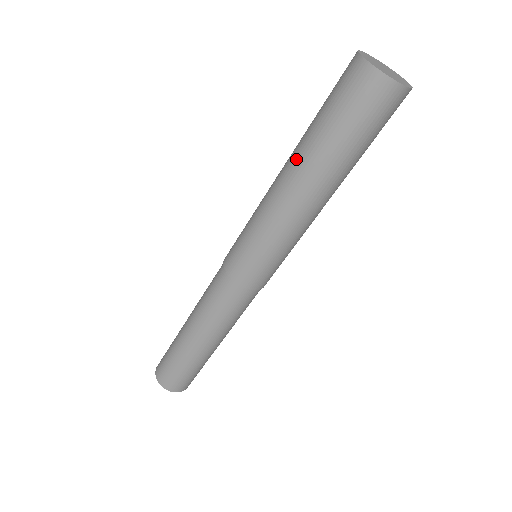
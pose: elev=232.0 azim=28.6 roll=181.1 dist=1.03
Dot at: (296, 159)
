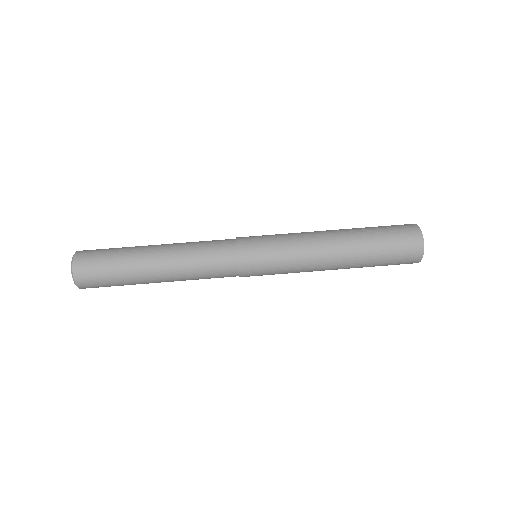
Dot at: (345, 230)
